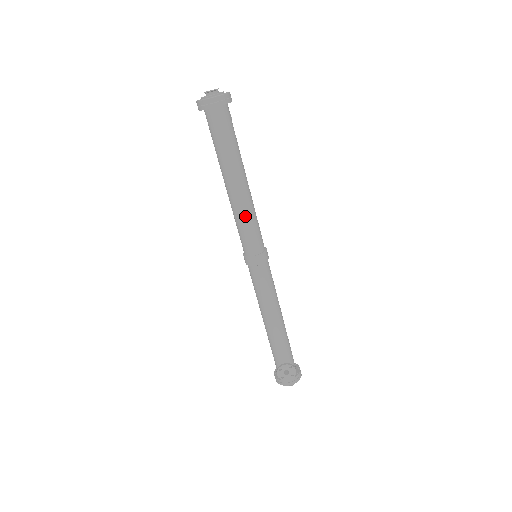
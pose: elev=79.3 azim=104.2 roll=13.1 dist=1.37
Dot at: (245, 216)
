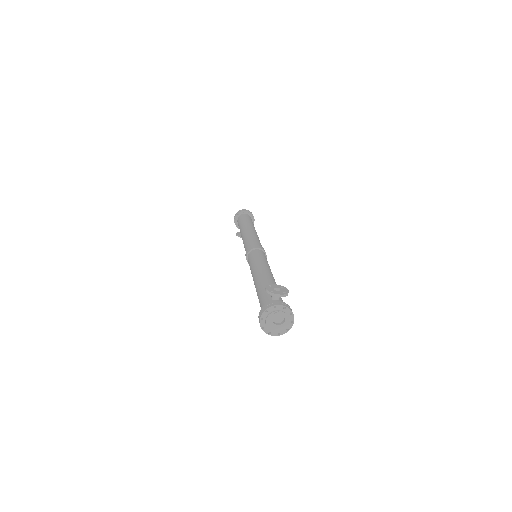
Dot at: occluded
